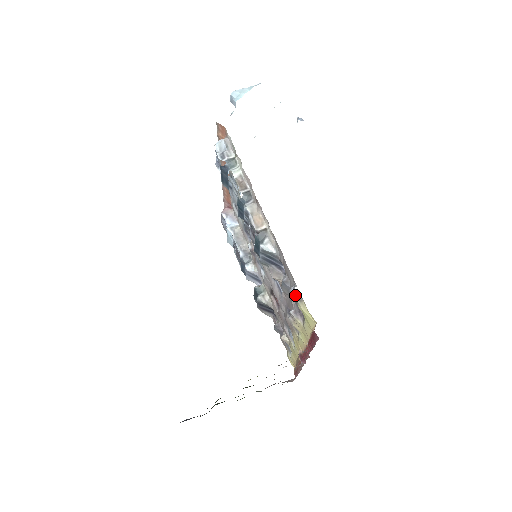
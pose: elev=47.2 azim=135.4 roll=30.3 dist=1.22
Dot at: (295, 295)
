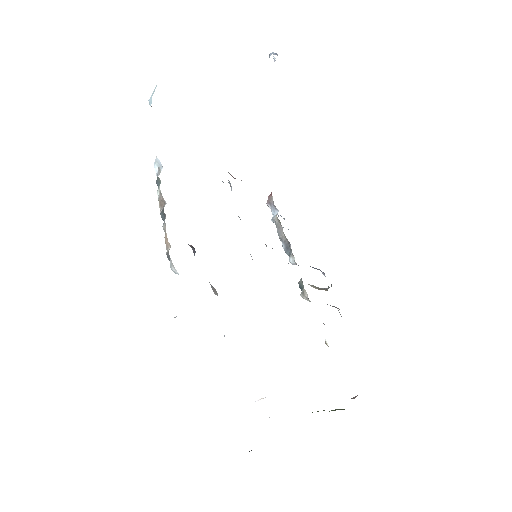
Dot at: occluded
